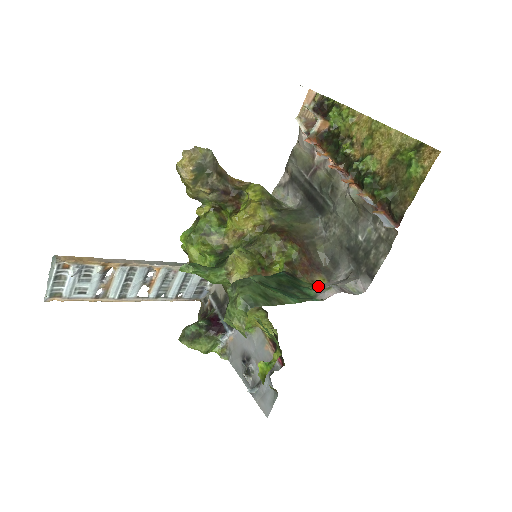
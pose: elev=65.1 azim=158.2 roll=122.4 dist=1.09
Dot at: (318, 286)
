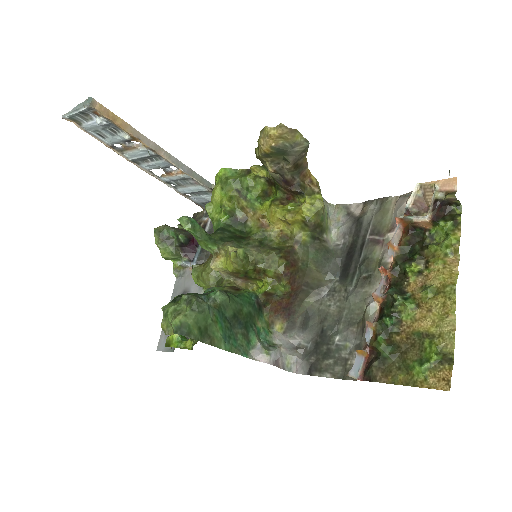
Dot at: (272, 330)
